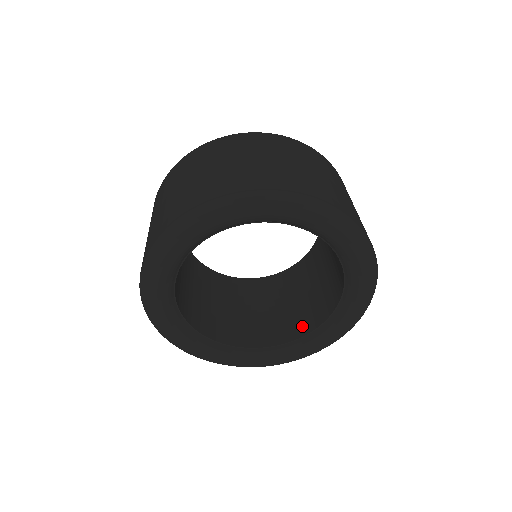
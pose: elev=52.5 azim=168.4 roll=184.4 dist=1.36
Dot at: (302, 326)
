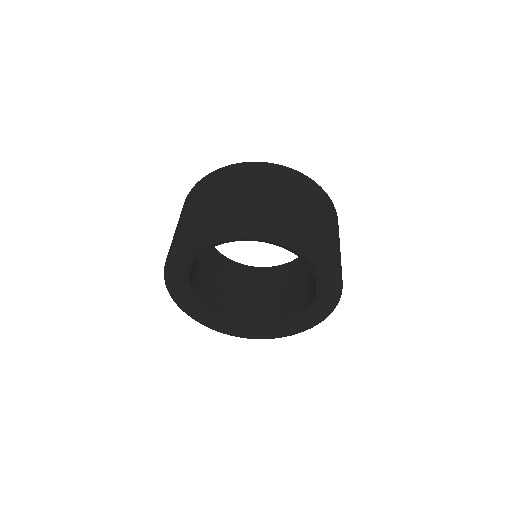
Dot at: (263, 317)
